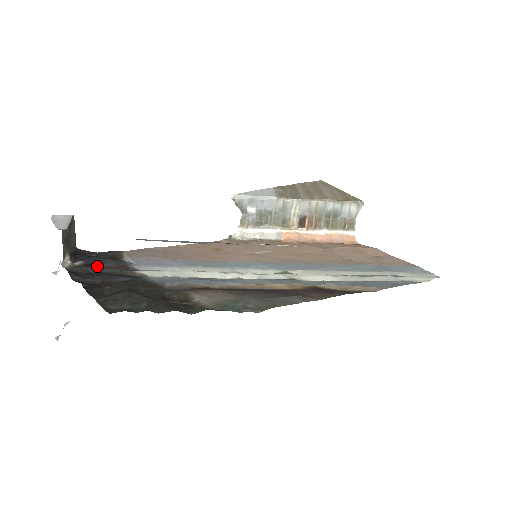
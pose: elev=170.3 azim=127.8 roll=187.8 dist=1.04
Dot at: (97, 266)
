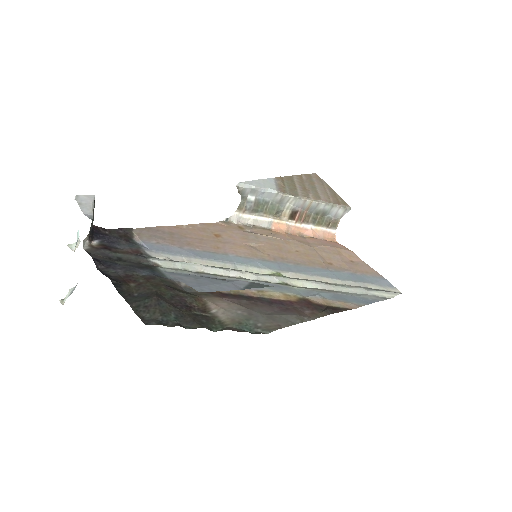
Dot at: (114, 249)
